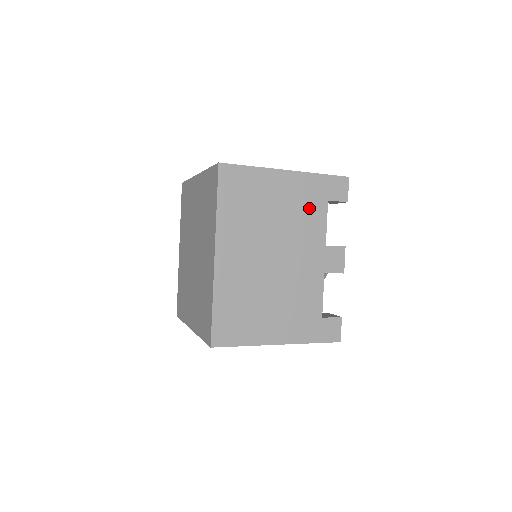
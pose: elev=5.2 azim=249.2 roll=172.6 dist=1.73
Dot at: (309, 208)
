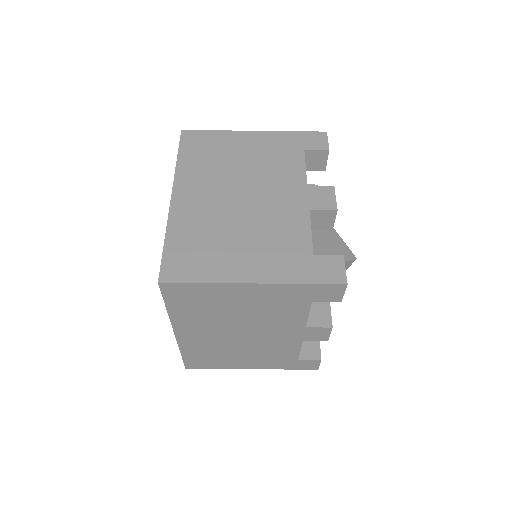
Dot at: (282, 156)
